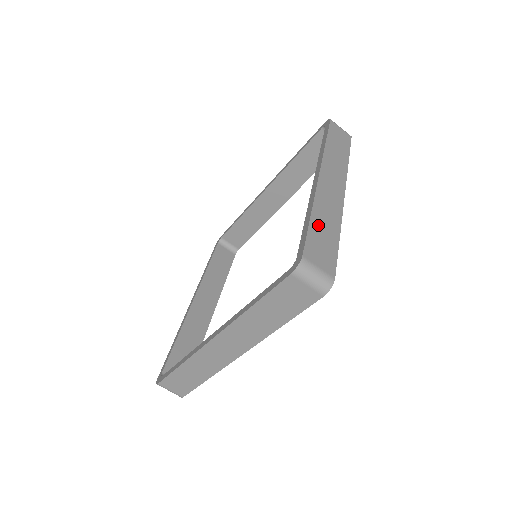
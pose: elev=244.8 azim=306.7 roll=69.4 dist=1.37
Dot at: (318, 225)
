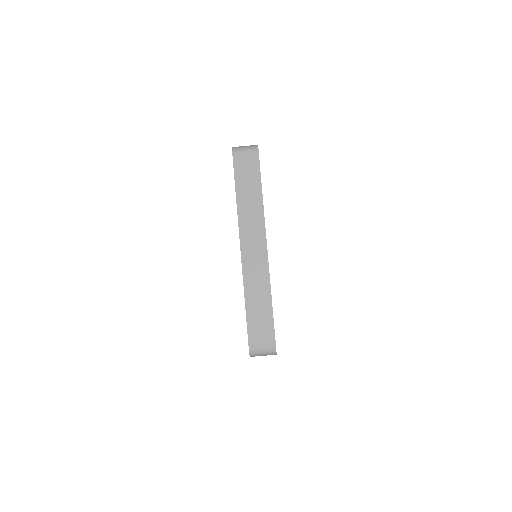
Dot at: occluded
